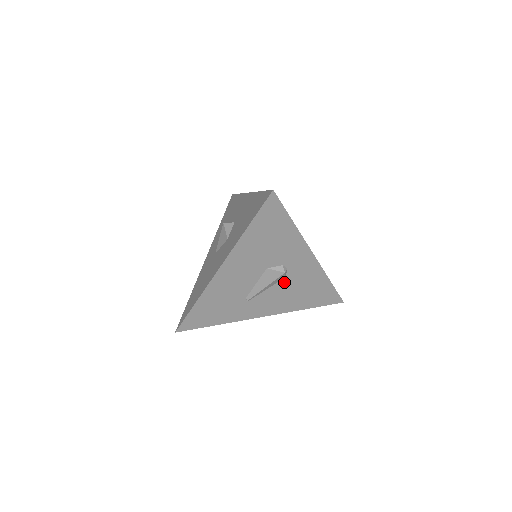
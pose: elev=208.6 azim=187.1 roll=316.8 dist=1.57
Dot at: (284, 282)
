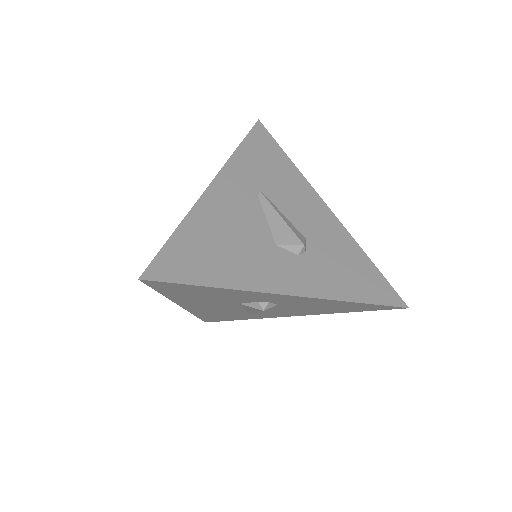
Dot at: (282, 306)
